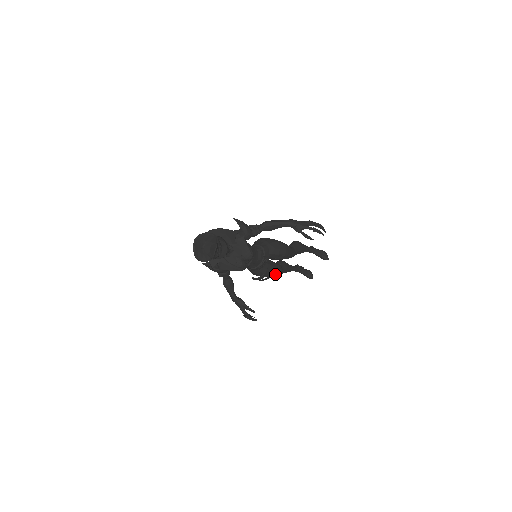
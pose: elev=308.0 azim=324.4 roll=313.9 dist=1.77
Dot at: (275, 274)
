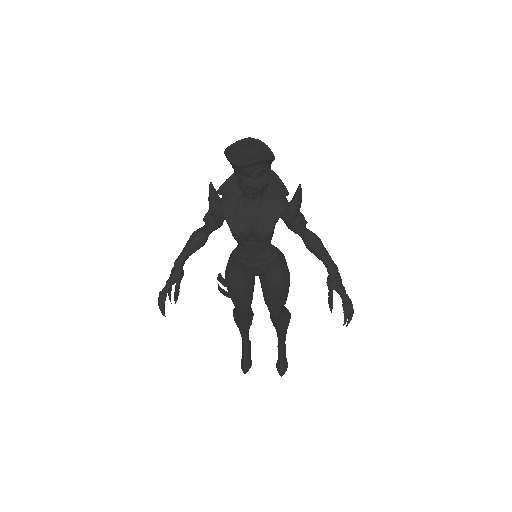
Dot at: (239, 304)
